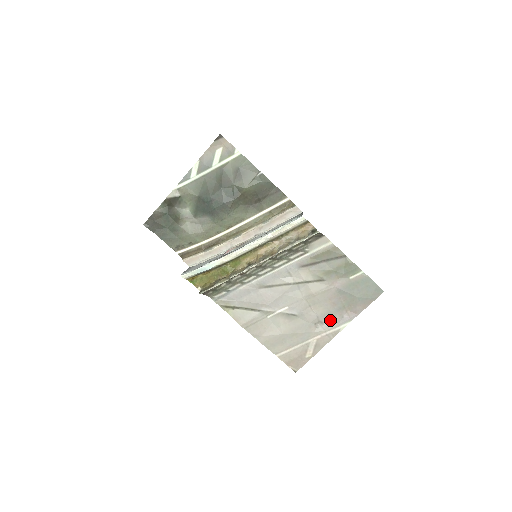
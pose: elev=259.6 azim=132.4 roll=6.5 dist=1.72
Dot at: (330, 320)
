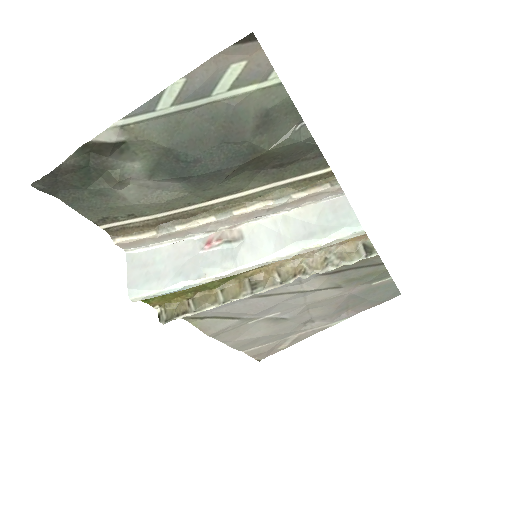
Dot at: (324, 319)
